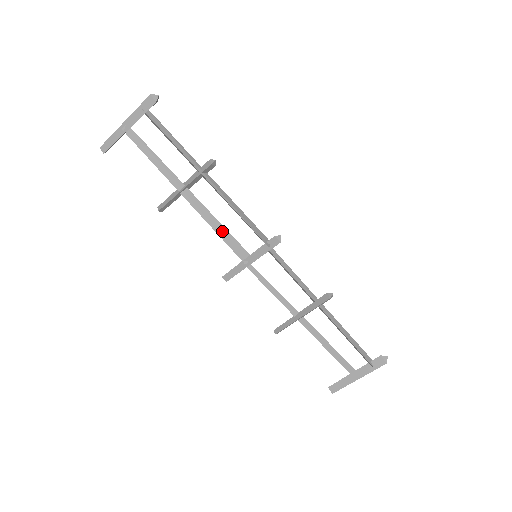
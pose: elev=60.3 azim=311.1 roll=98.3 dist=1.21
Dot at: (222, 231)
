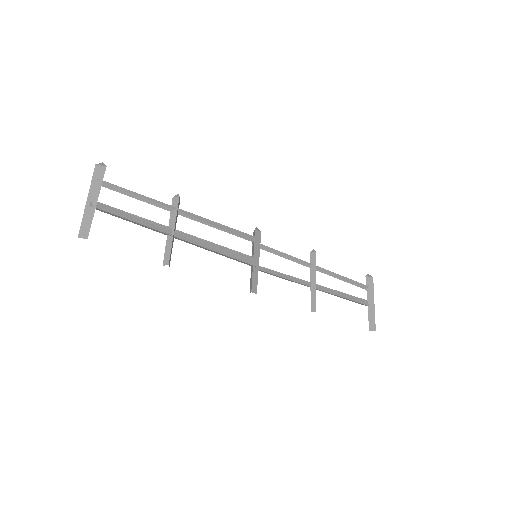
Dot at: (223, 250)
